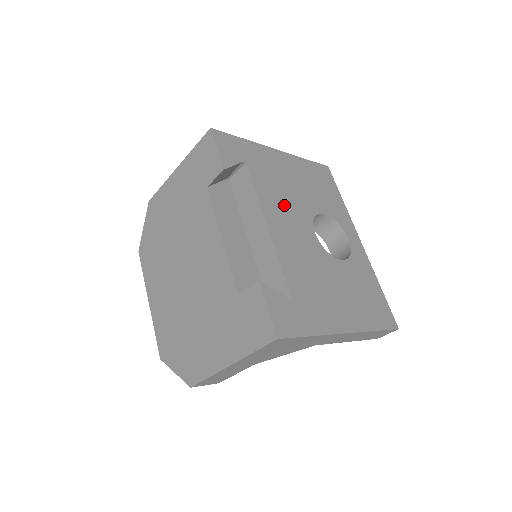
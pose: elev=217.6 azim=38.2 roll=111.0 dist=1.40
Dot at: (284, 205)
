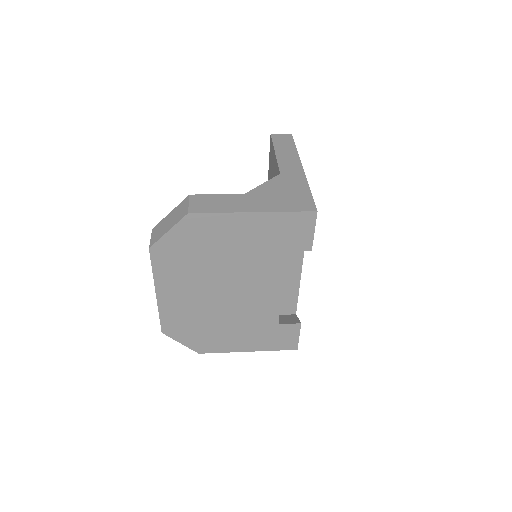
Dot at: occluded
